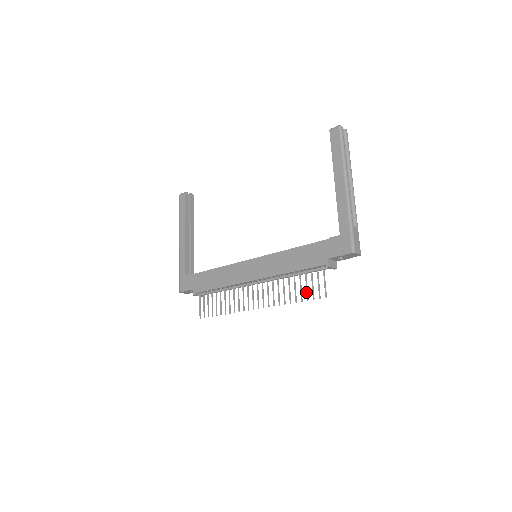
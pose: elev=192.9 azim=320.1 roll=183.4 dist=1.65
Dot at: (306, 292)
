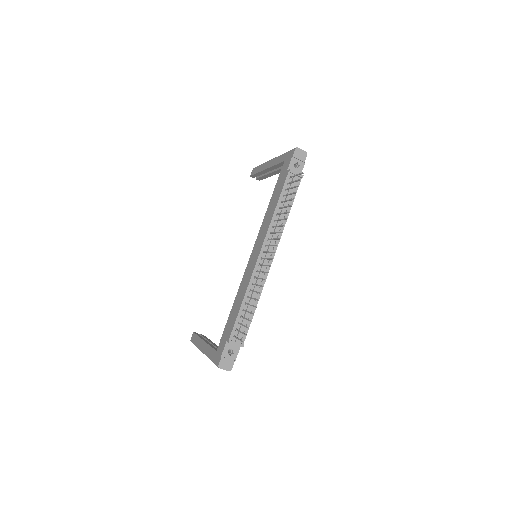
Dot at: occluded
